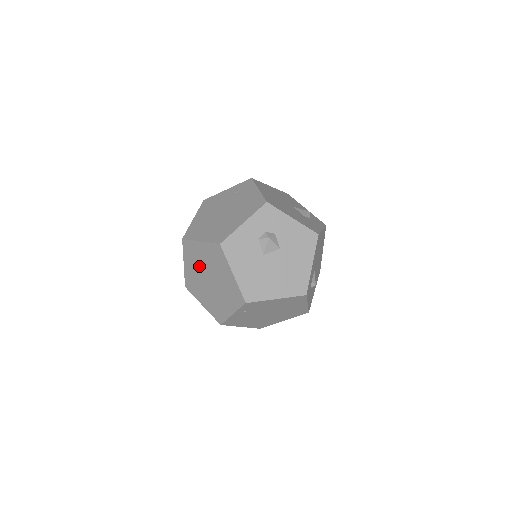
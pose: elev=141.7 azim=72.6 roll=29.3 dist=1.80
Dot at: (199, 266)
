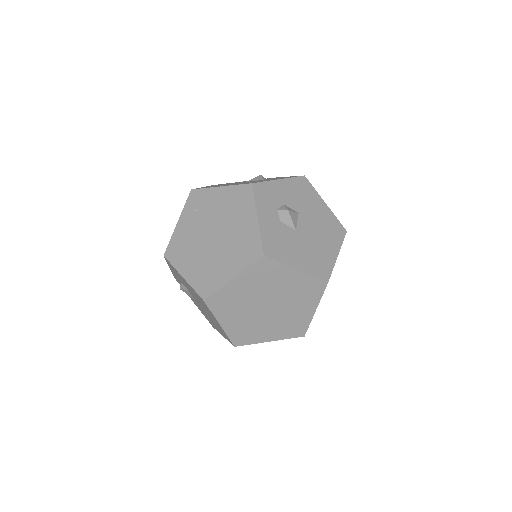
Dot at: (245, 306)
